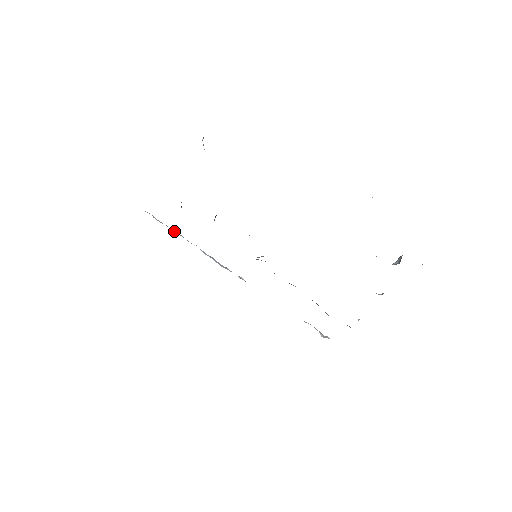
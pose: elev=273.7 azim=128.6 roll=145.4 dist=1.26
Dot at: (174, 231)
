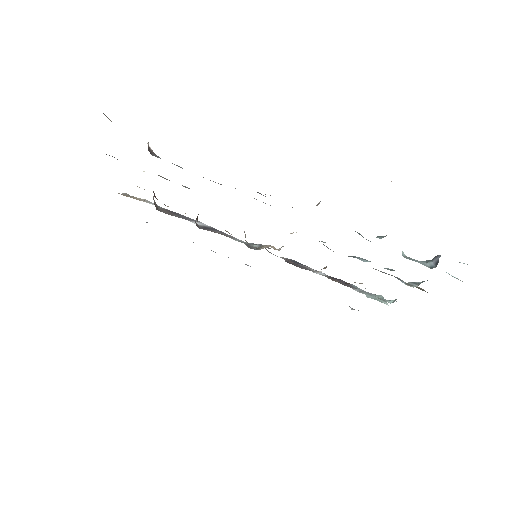
Dot at: occluded
